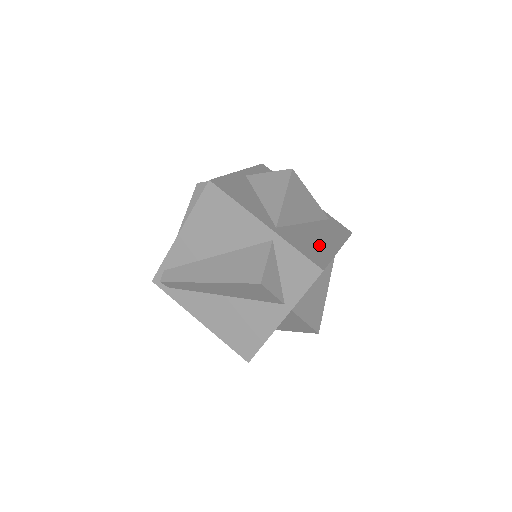
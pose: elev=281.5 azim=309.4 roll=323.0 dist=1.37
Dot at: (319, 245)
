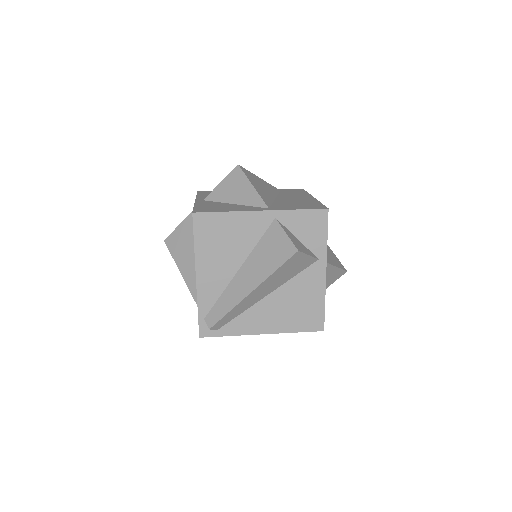
Dot at: (302, 202)
